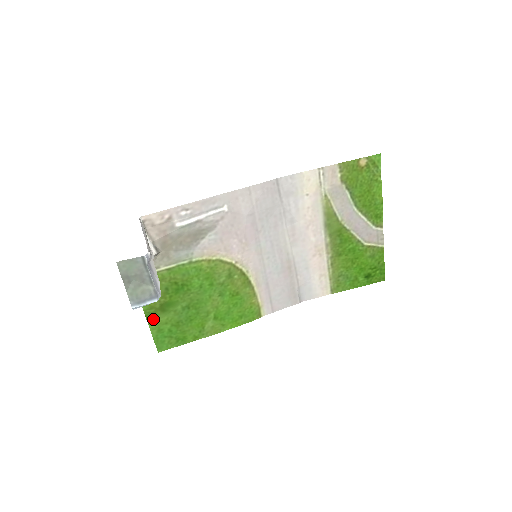
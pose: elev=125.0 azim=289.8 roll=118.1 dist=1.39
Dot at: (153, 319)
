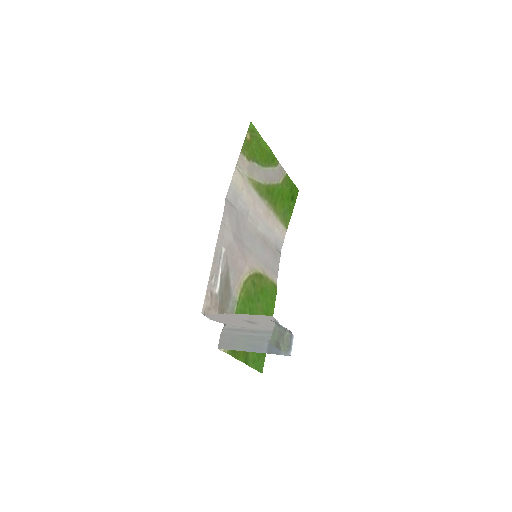
Dot at: (248, 360)
